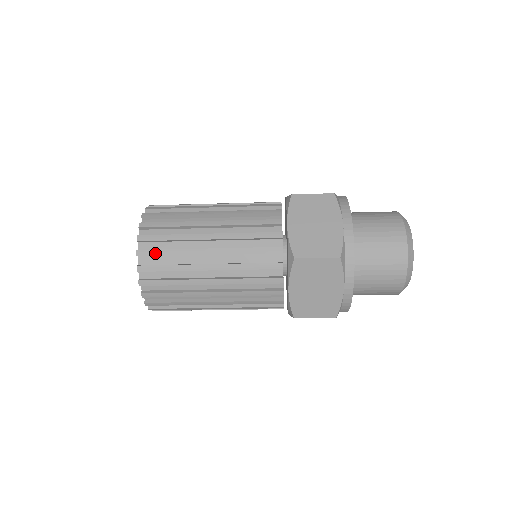
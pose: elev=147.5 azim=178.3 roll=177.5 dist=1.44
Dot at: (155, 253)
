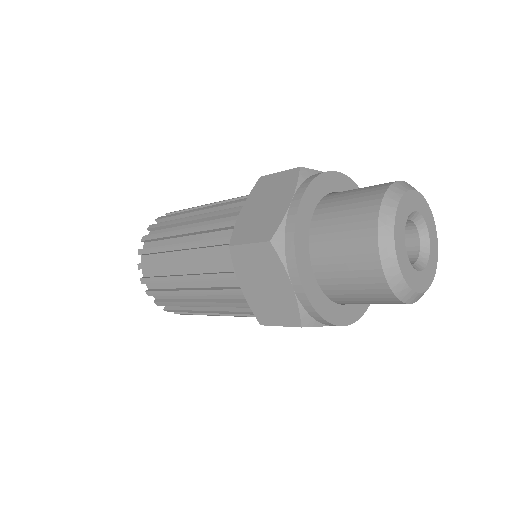
Dot at: (165, 304)
